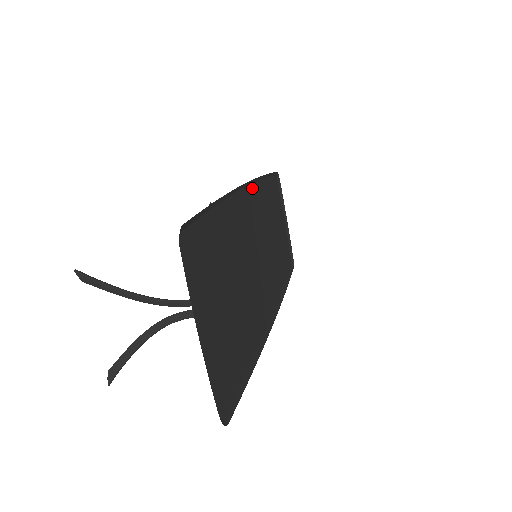
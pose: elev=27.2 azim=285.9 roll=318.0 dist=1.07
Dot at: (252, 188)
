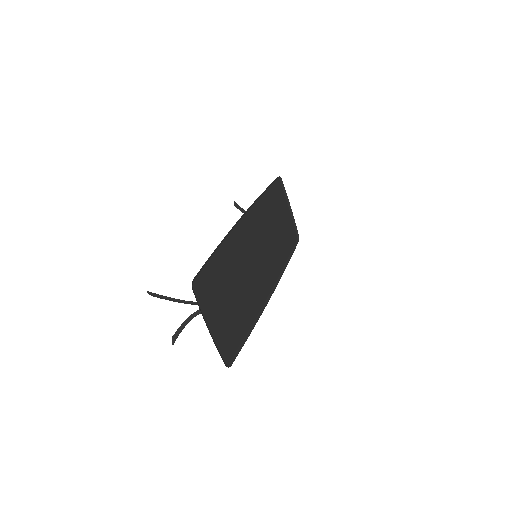
Dot at: (251, 211)
